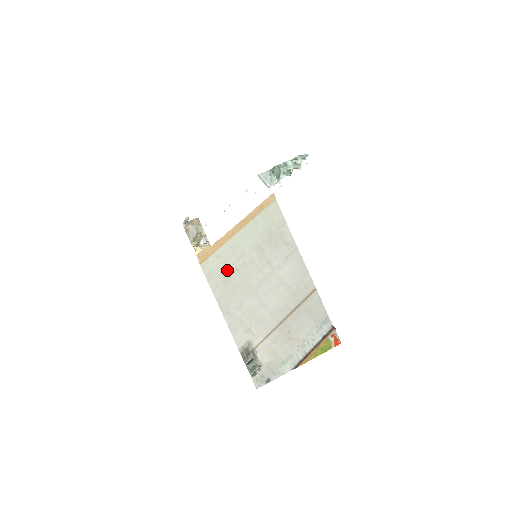
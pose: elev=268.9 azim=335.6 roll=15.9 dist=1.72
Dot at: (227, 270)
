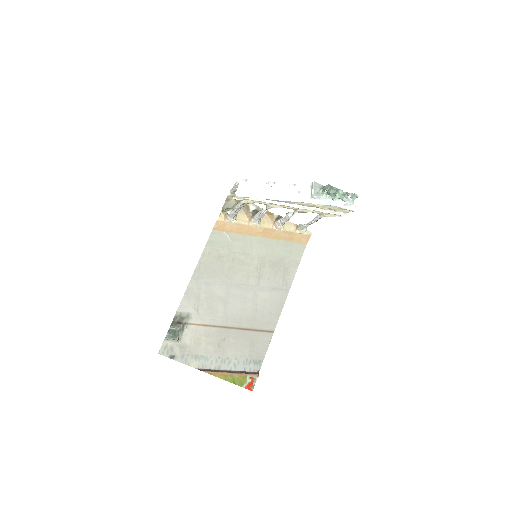
Dot at: (226, 252)
